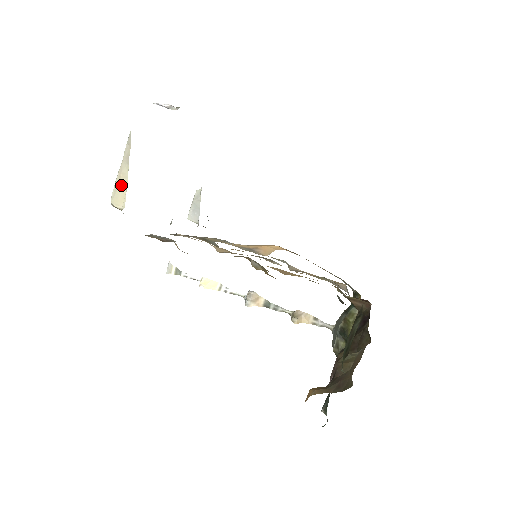
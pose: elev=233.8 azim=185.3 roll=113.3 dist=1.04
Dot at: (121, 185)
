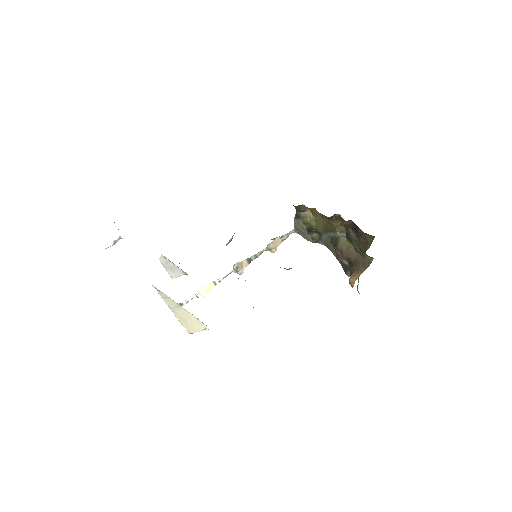
Dot at: (188, 320)
